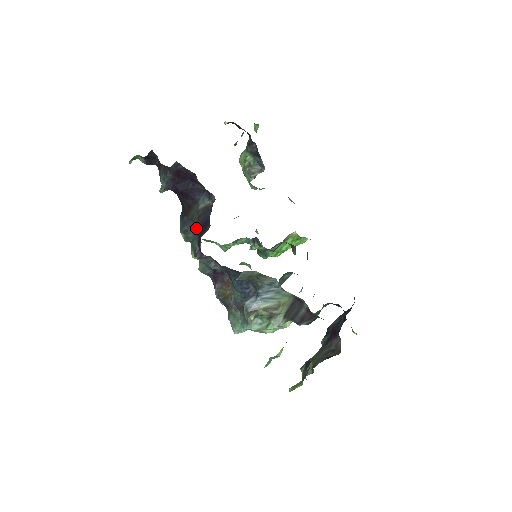
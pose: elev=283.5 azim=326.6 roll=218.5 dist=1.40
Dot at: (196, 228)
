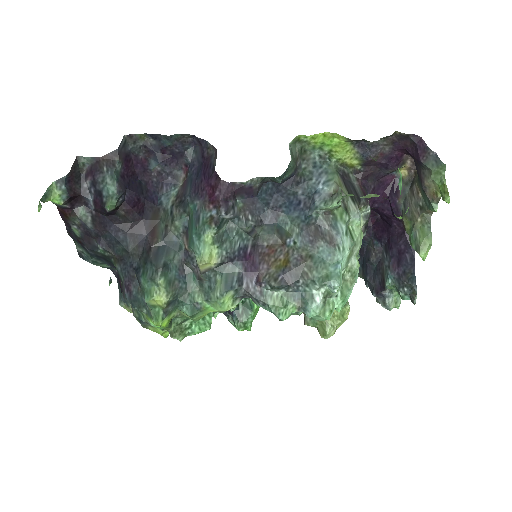
Dot at: (176, 249)
